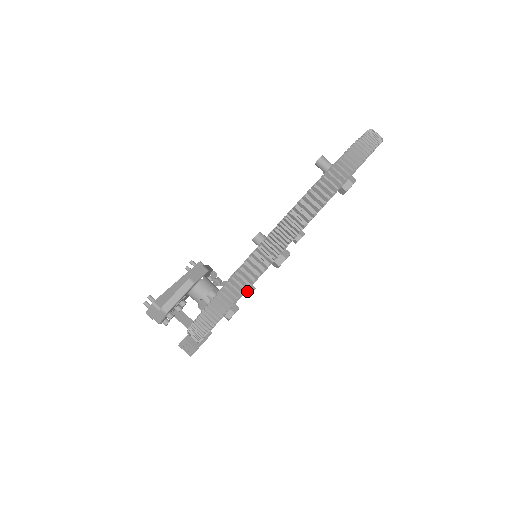
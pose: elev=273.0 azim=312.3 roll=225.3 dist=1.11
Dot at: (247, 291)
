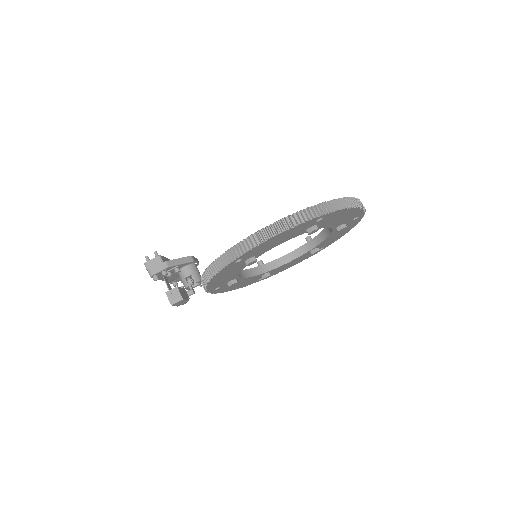
Dot at: (234, 280)
